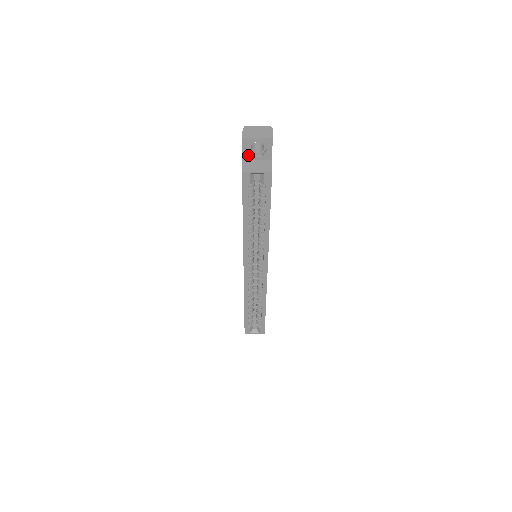
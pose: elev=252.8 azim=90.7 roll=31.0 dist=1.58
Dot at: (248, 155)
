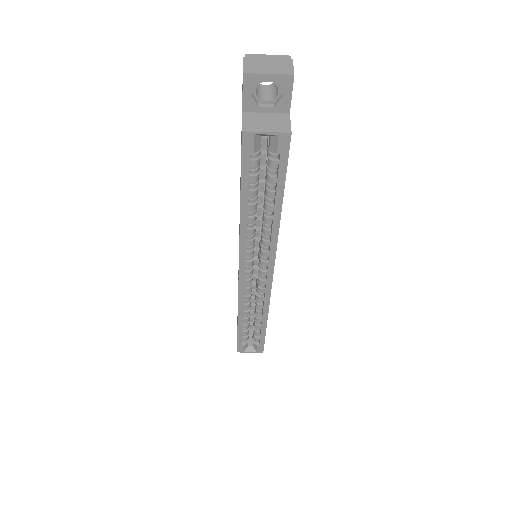
Dot at: (251, 104)
